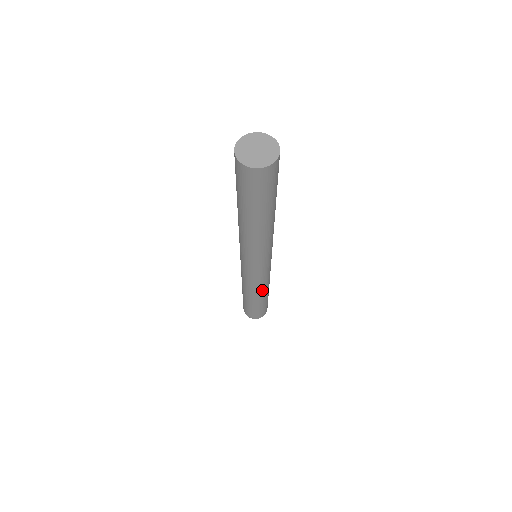
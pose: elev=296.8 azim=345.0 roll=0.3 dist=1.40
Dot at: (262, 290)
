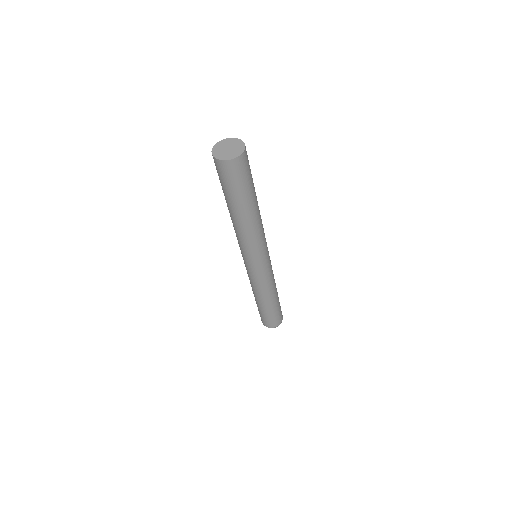
Dot at: (274, 282)
